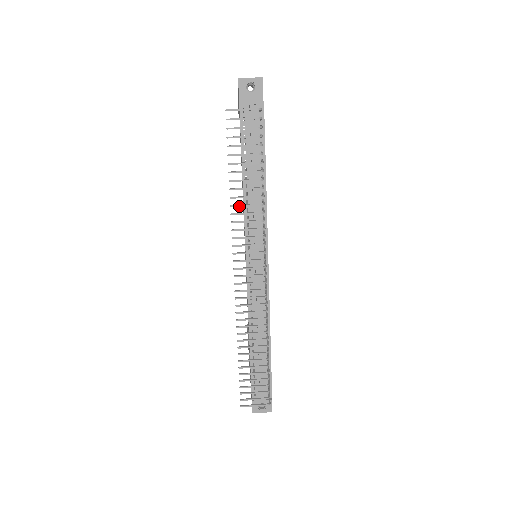
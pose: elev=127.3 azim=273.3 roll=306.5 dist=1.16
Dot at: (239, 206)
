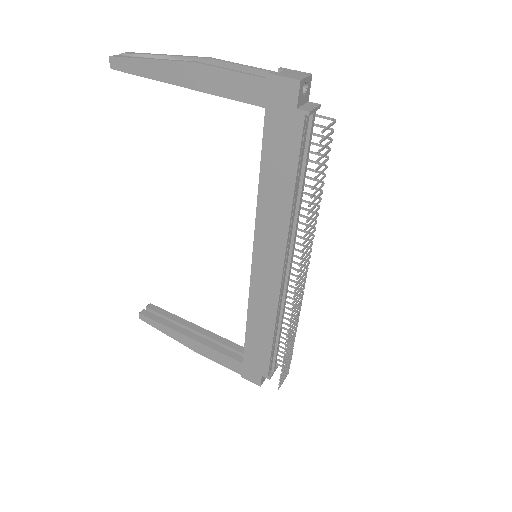
Dot at: (309, 226)
